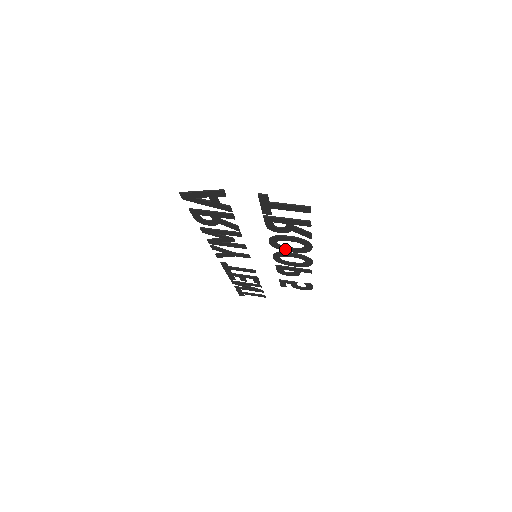
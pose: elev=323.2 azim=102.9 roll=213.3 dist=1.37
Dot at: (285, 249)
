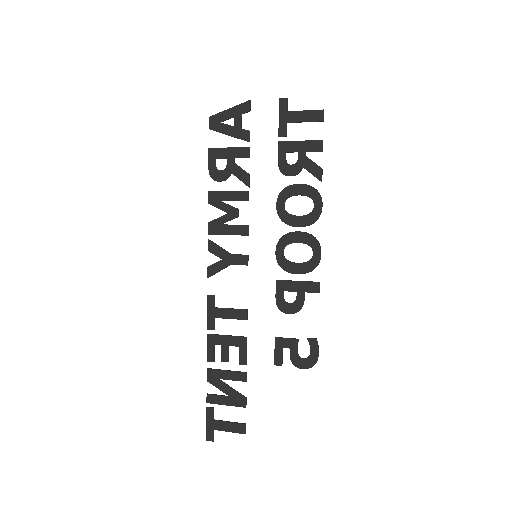
Dot at: (292, 221)
